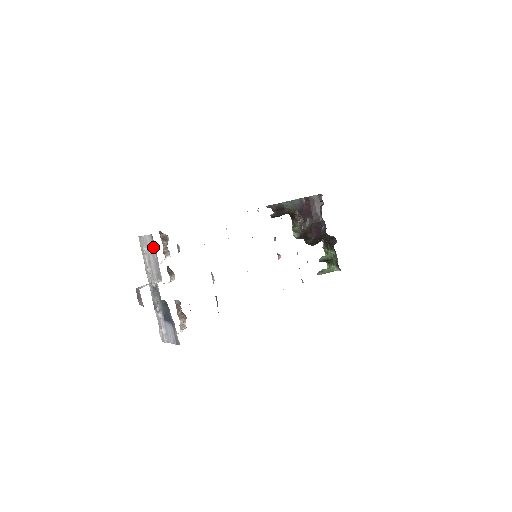
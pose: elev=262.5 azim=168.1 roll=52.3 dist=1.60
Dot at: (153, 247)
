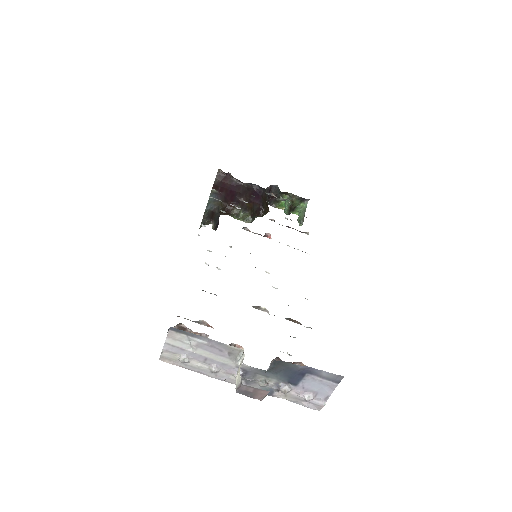
Dot at: (188, 338)
